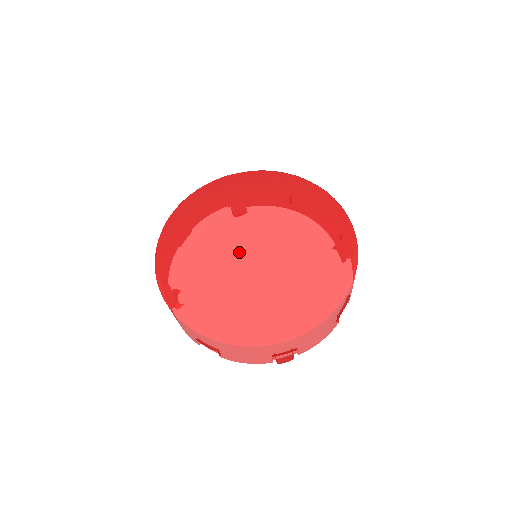
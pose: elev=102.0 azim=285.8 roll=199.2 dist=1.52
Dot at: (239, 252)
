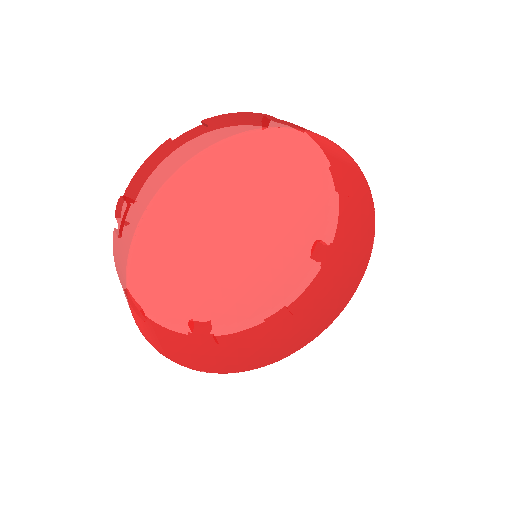
Dot at: (277, 296)
